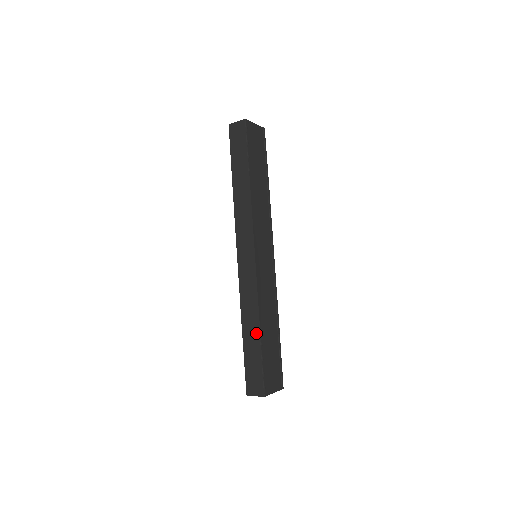
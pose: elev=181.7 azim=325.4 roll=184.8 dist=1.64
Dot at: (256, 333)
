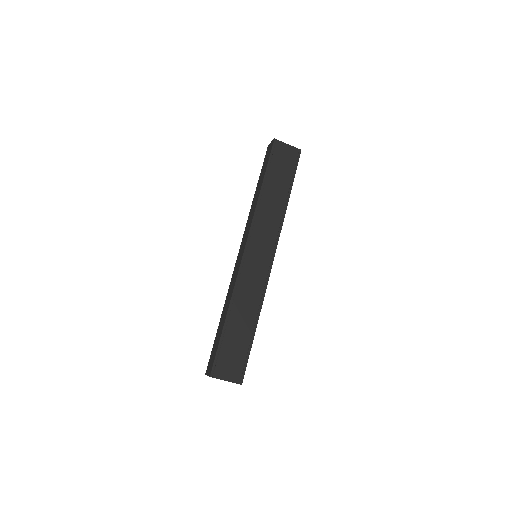
Dot at: (224, 318)
